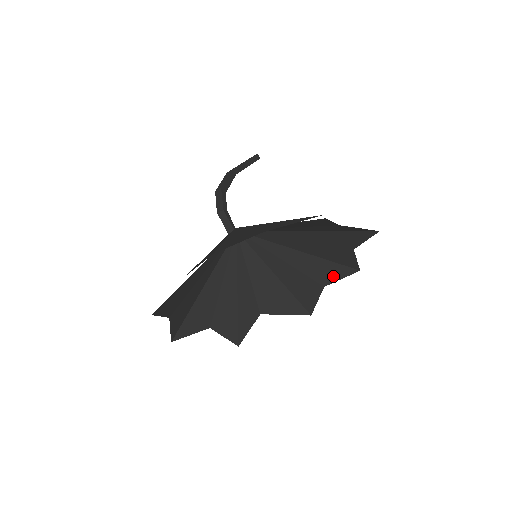
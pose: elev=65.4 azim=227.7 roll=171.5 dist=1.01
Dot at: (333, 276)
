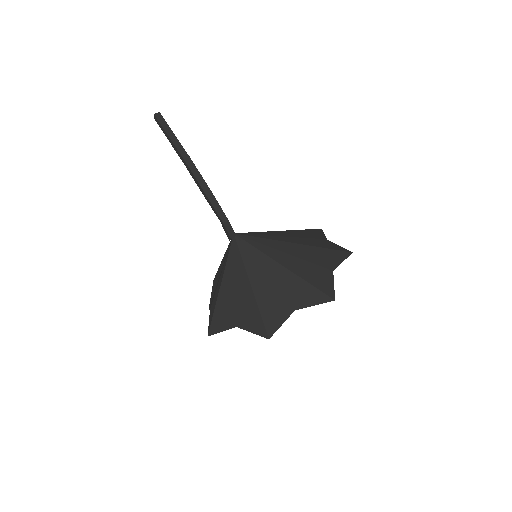
Dot at: occluded
